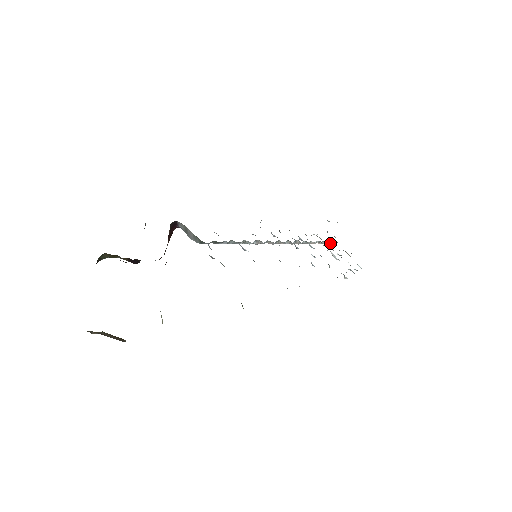
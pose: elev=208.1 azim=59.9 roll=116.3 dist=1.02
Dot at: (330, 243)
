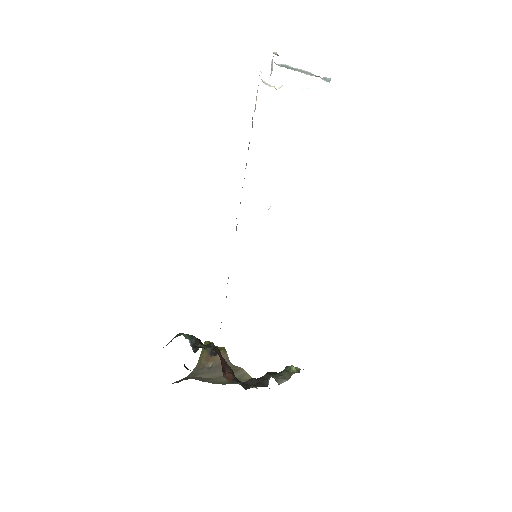
Dot at: occluded
